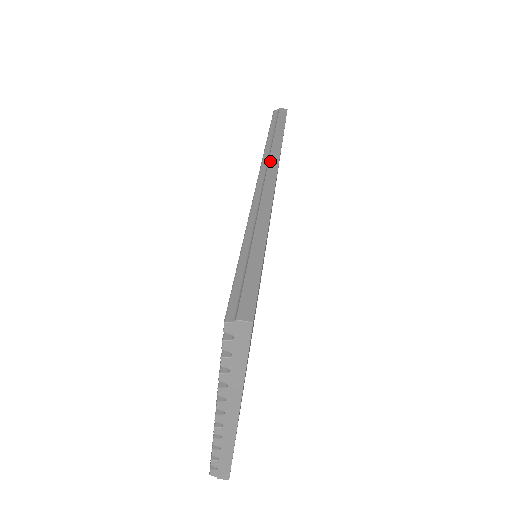
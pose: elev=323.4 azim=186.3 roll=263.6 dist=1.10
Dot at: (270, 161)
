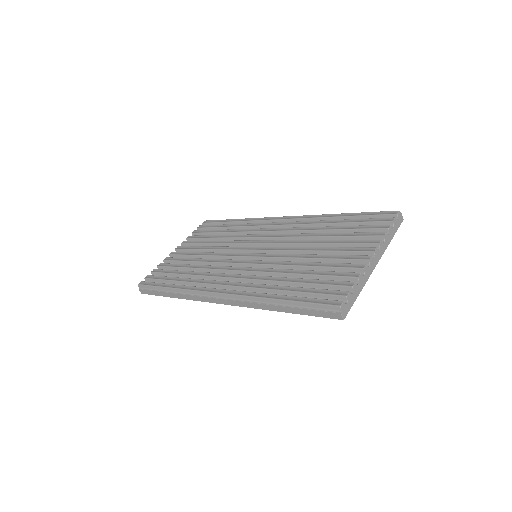
Dot at: occluded
